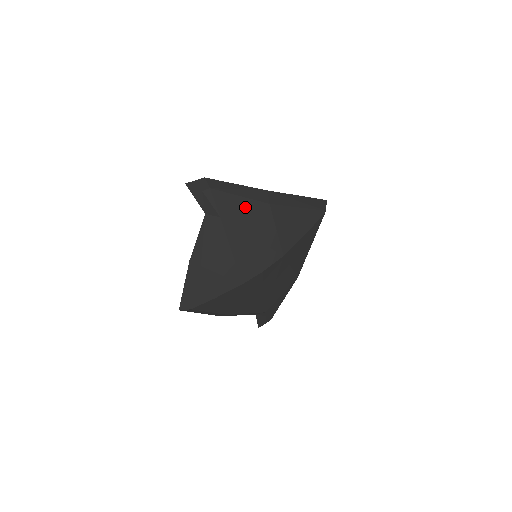
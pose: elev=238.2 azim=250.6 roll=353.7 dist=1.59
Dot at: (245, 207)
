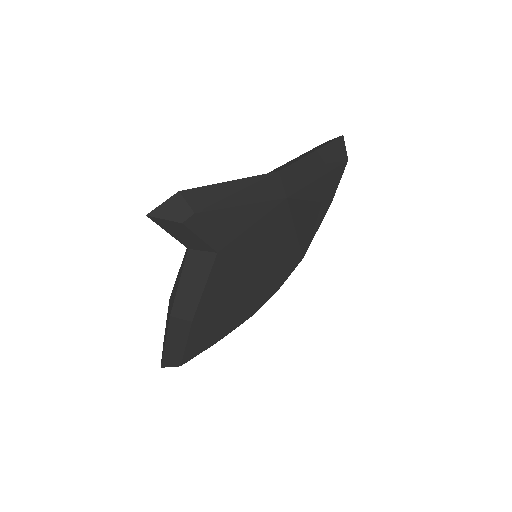
Dot at: (252, 219)
